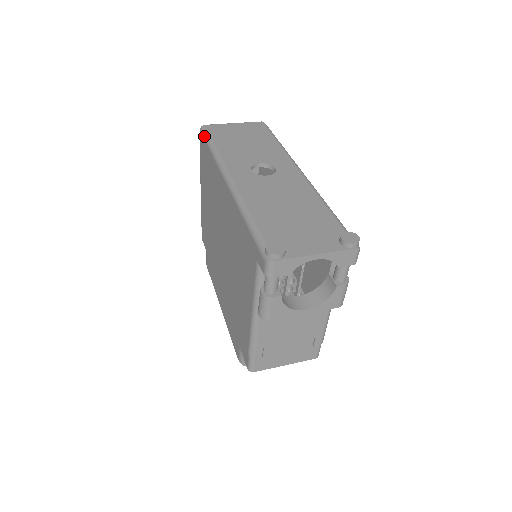
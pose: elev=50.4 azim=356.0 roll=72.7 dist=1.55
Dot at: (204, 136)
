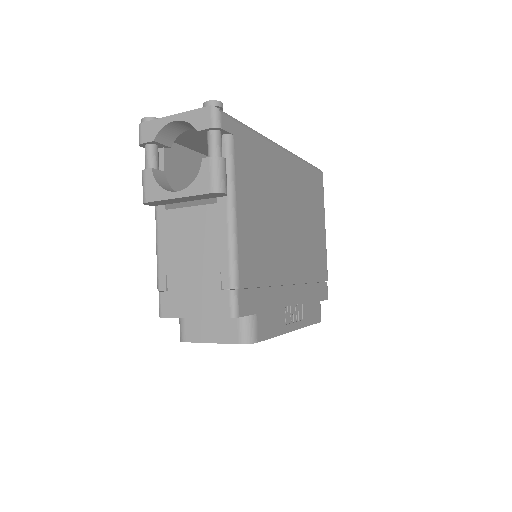
Dot at: occluded
